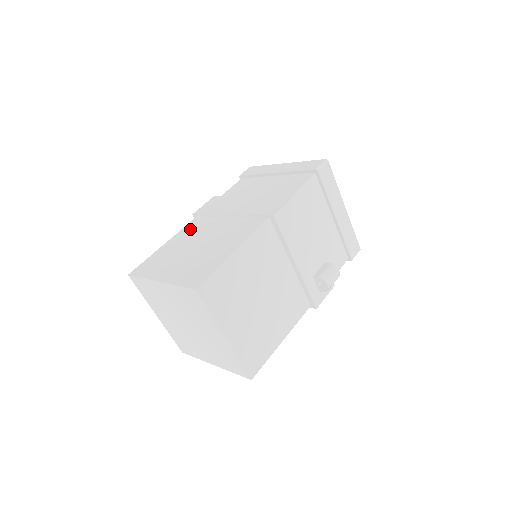
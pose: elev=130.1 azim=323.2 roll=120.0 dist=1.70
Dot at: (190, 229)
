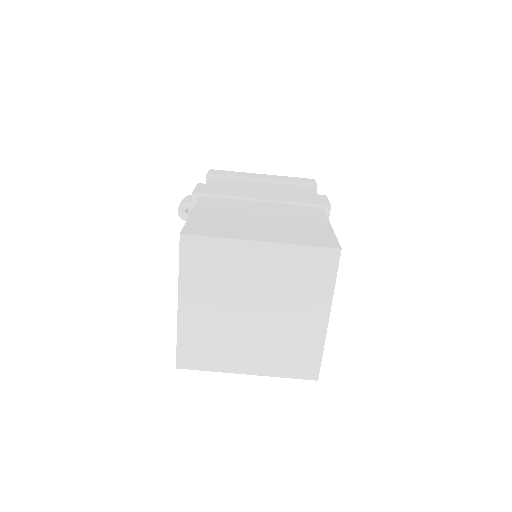
Dot at: (214, 204)
